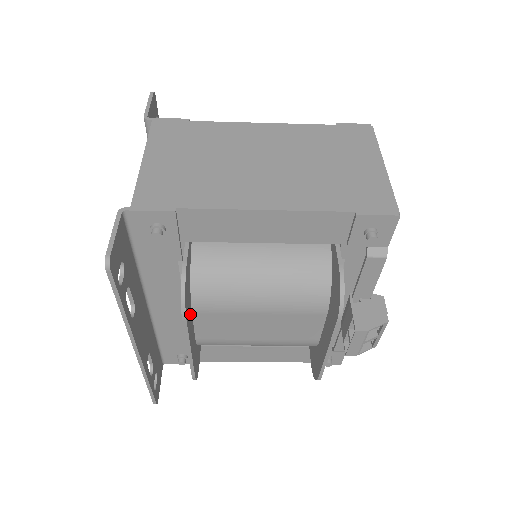
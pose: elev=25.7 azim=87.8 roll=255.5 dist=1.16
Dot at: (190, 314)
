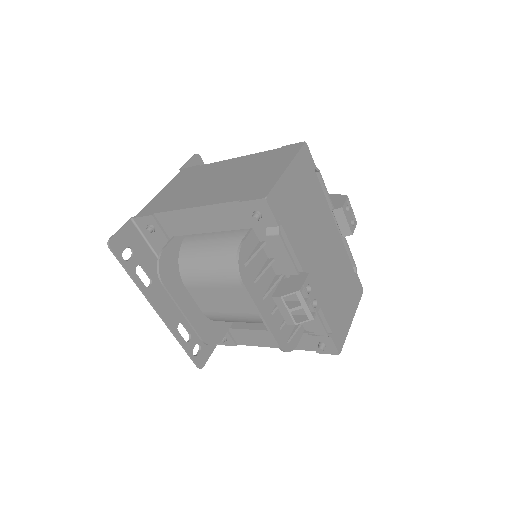
Dot at: (180, 286)
